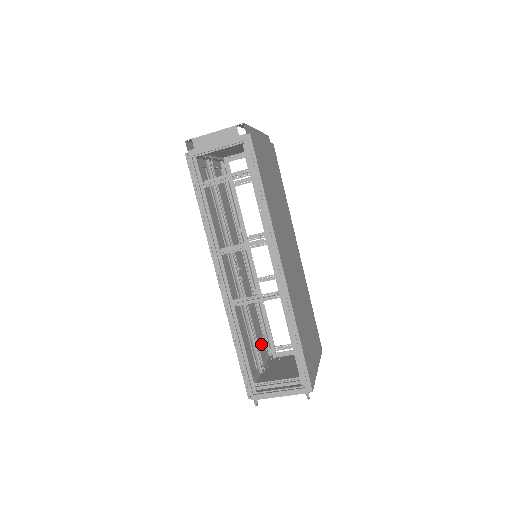
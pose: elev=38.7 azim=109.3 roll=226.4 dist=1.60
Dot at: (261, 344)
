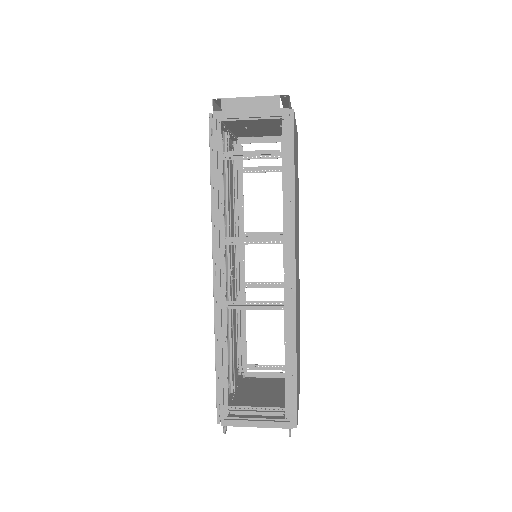
Dot at: (234, 359)
